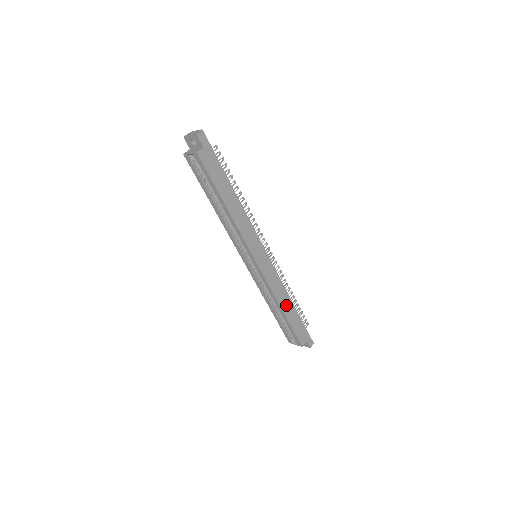
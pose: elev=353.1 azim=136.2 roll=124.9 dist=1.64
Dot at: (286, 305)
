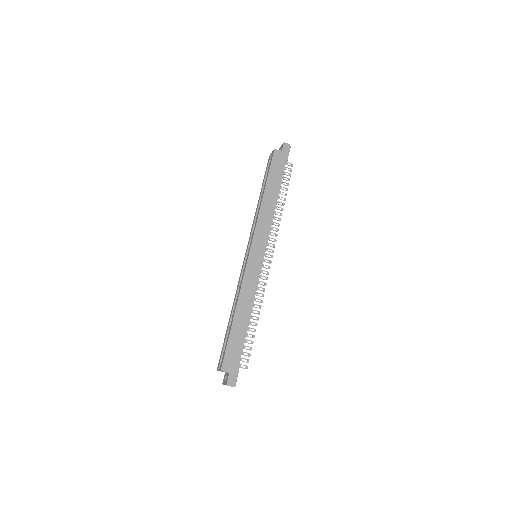
Dot at: (242, 314)
